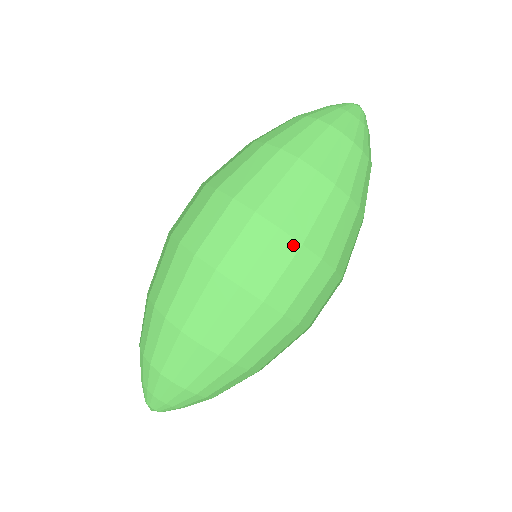
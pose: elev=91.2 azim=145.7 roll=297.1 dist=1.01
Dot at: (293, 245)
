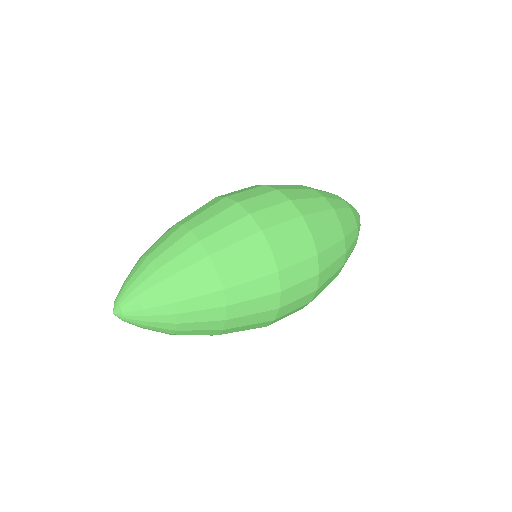
Dot at: occluded
